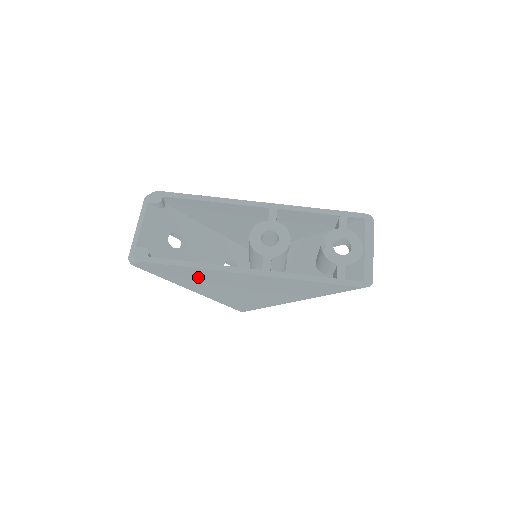
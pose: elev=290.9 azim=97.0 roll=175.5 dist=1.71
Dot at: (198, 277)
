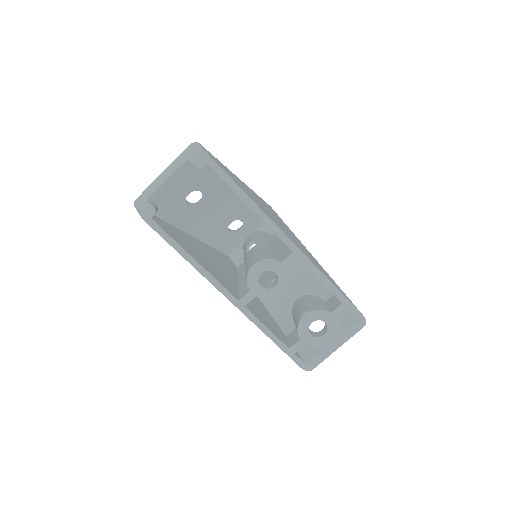
Dot at: occluded
